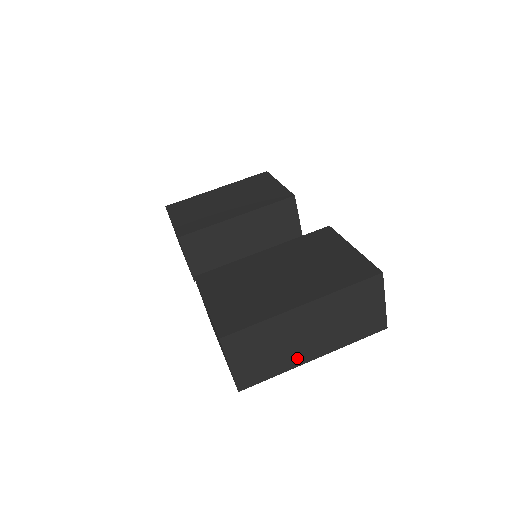
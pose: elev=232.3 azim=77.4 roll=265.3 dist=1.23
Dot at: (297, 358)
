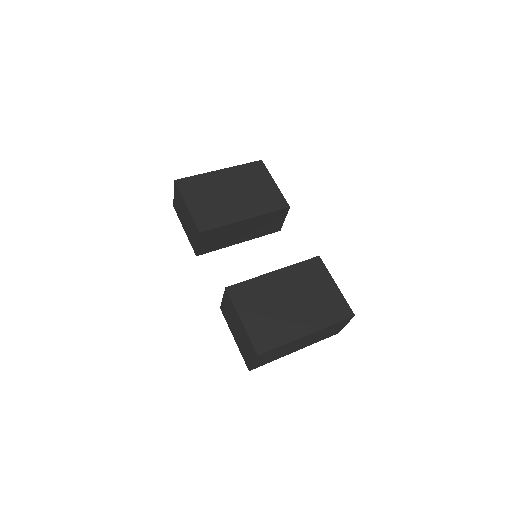
Dot at: (288, 353)
